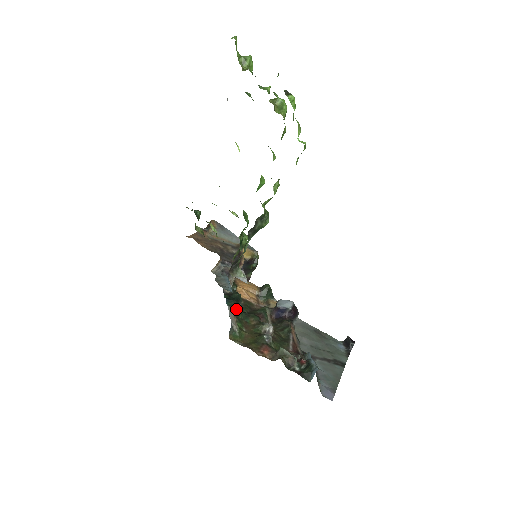
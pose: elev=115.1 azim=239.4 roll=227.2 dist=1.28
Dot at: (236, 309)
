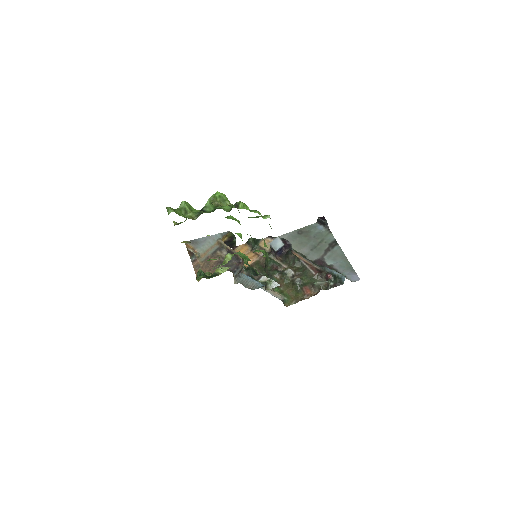
Dot at: (265, 283)
